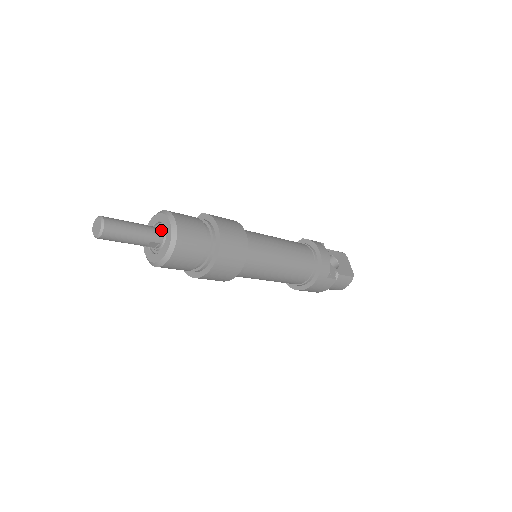
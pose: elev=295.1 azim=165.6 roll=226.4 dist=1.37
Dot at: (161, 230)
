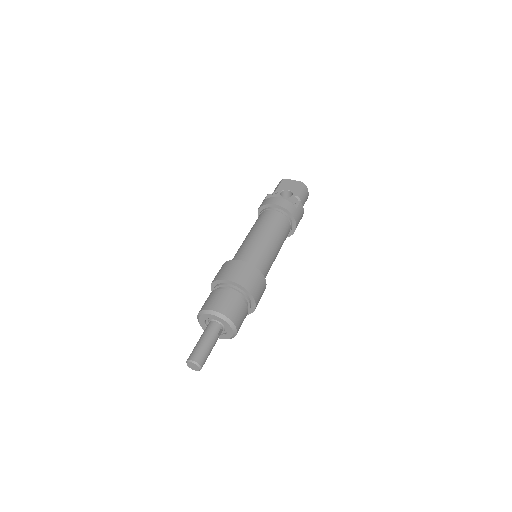
Dot at: (213, 322)
